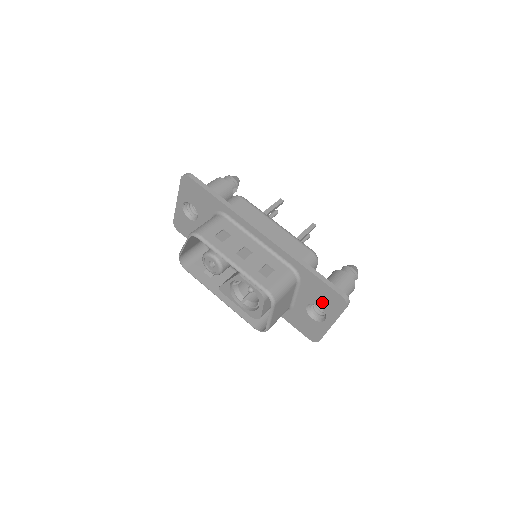
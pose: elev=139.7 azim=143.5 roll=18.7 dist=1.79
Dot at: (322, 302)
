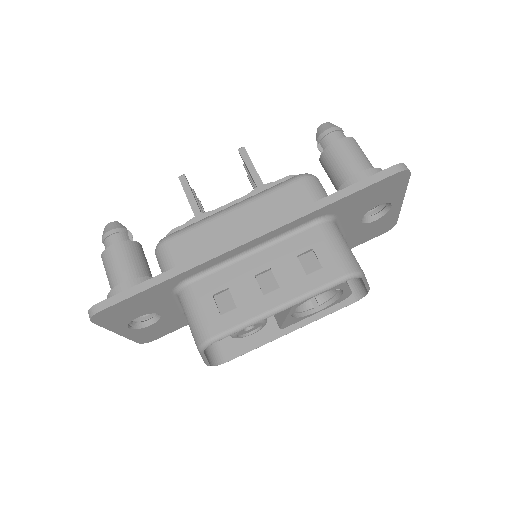
Dot at: (377, 201)
